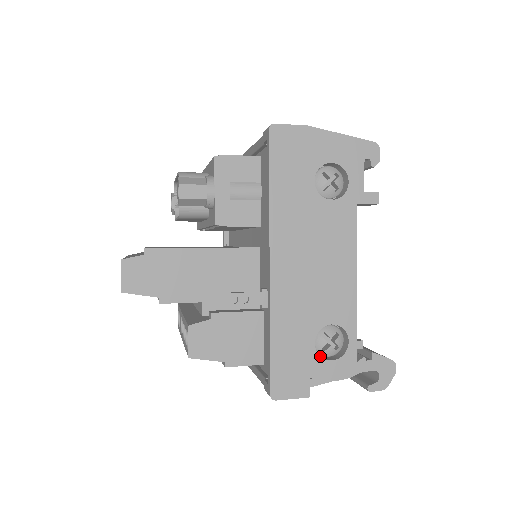
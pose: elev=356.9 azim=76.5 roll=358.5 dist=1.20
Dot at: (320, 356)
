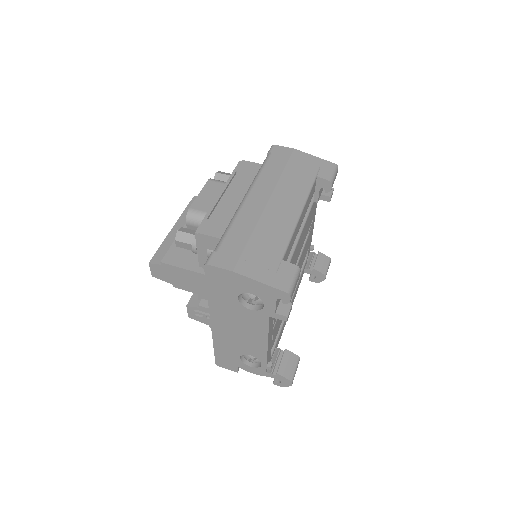
Dot at: occluded
